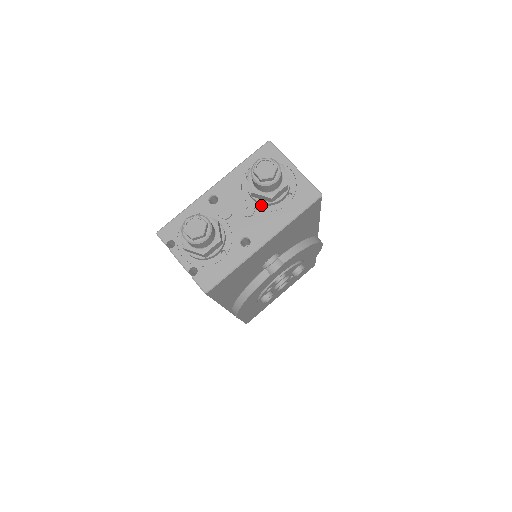
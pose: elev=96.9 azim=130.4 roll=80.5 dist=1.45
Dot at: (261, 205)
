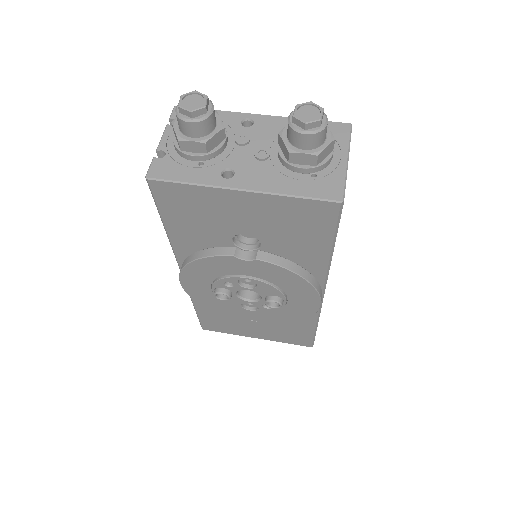
Dot at: (279, 160)
